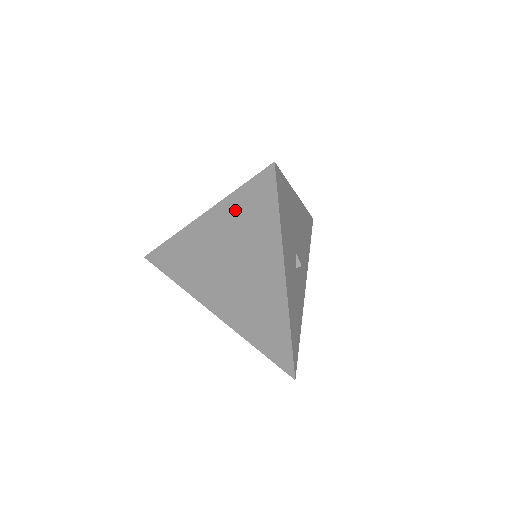
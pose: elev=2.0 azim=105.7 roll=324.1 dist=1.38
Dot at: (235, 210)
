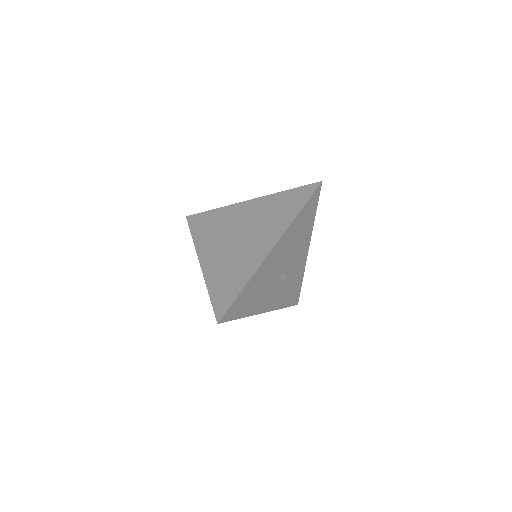
Dot at: occluded
